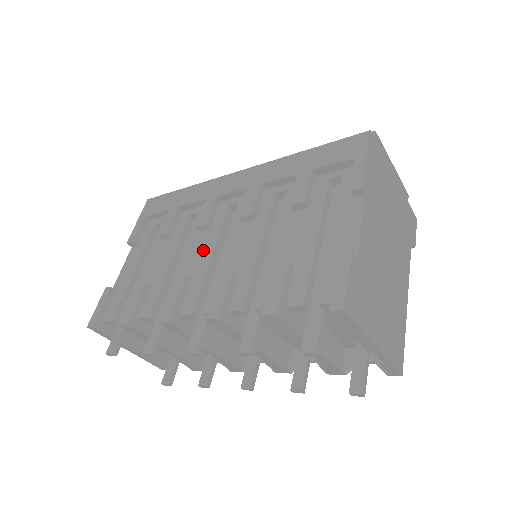
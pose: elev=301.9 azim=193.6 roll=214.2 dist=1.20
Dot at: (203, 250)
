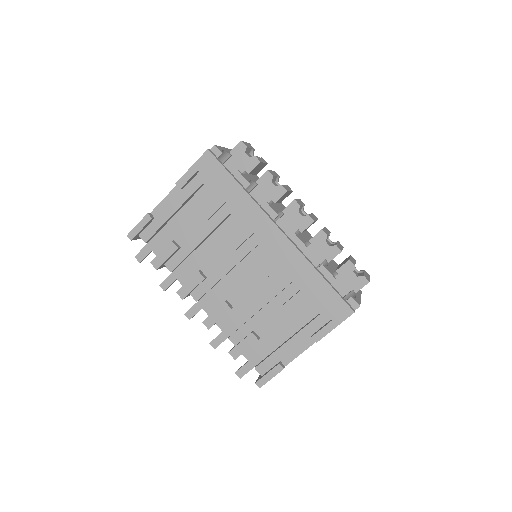
Dot at: (224, 262)
